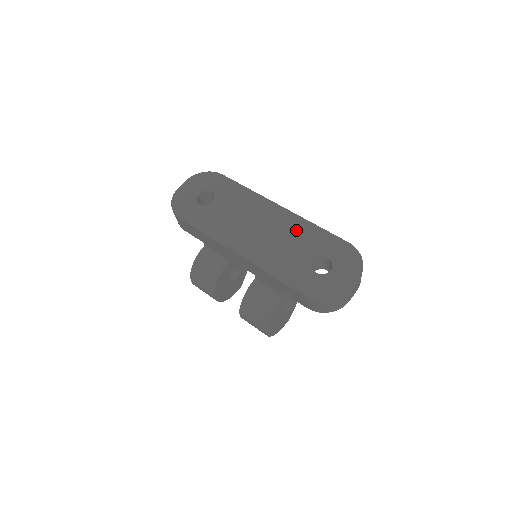
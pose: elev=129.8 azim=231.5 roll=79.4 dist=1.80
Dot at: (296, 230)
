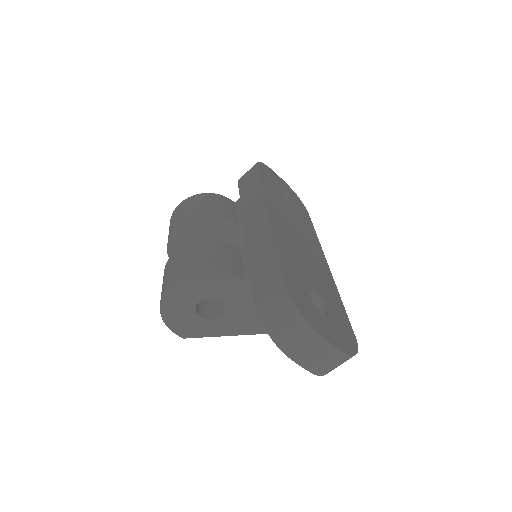
Dot at: (324, 276)
